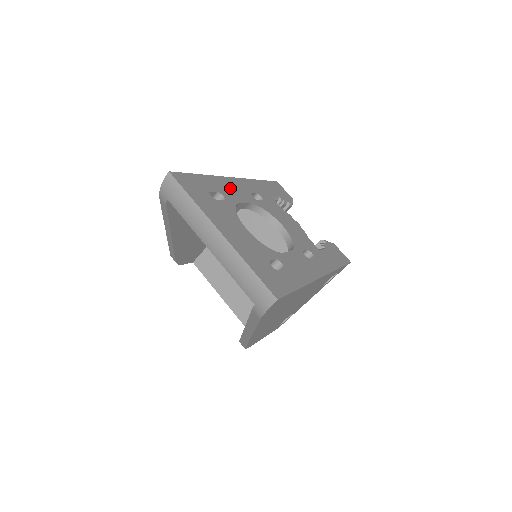
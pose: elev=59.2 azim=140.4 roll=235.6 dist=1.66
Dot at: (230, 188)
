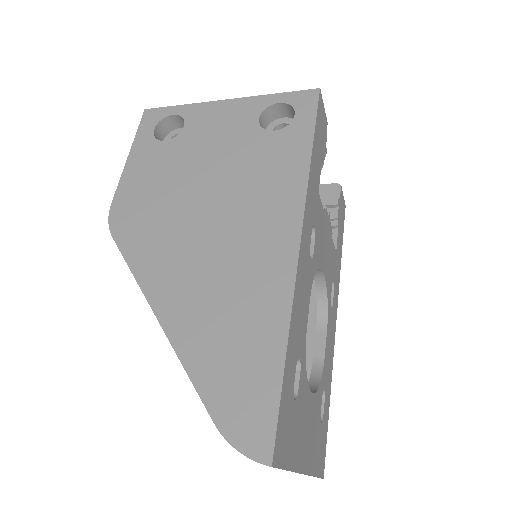
Dot at: (301, 305)
